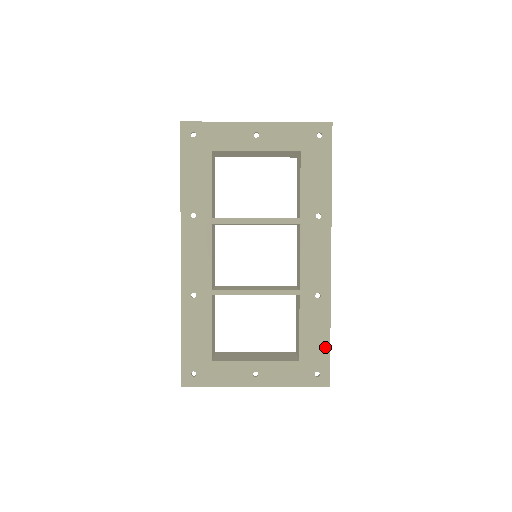
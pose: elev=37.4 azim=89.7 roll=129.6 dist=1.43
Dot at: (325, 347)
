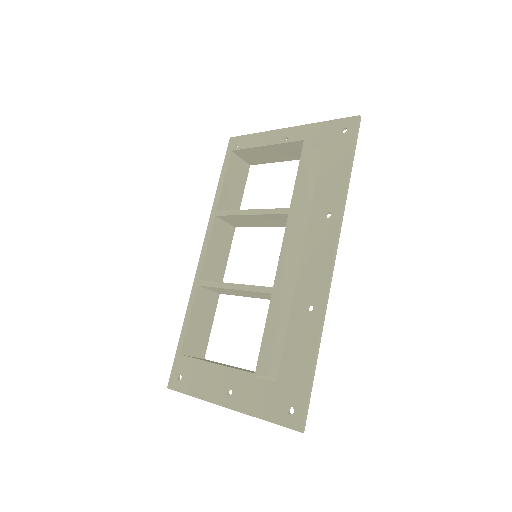
Dot at: (306, 376)
